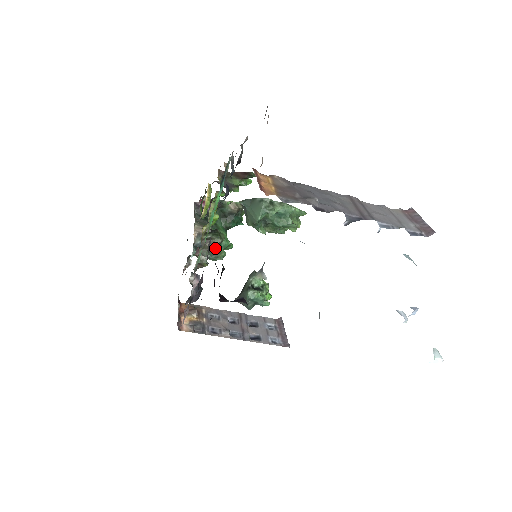
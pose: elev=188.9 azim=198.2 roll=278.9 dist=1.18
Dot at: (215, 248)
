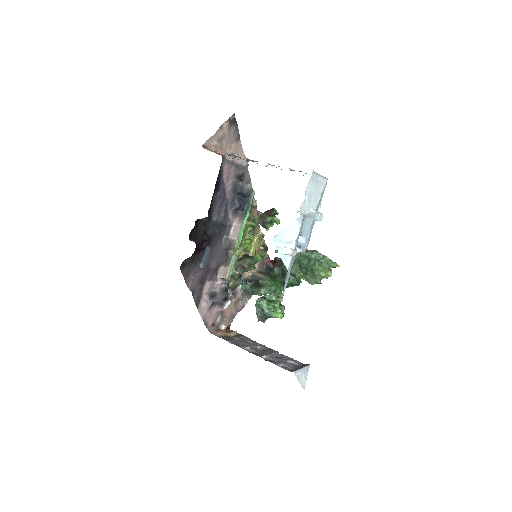
Dot at: (245, 265)
